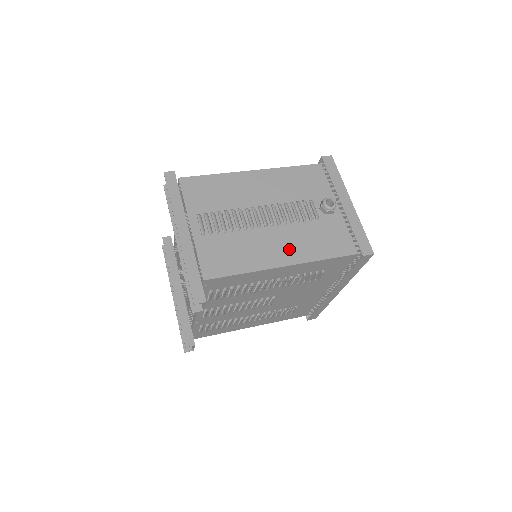
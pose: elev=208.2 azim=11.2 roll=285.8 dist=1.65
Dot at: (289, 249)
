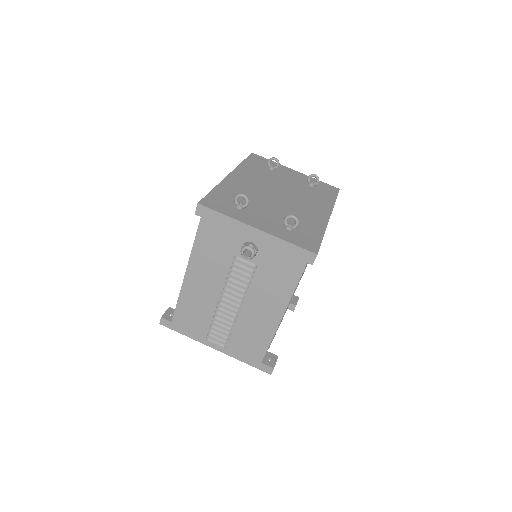
Dot at: (269, 306)
